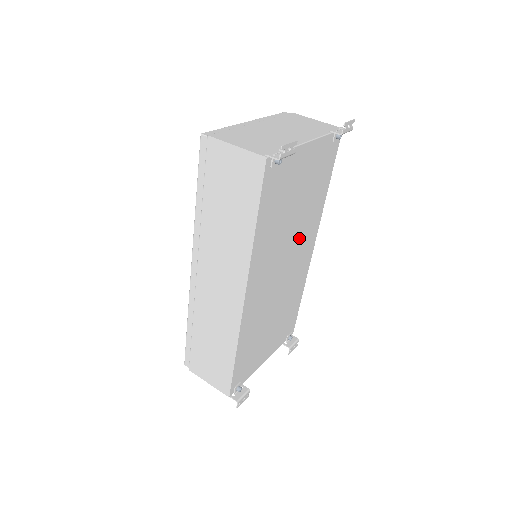
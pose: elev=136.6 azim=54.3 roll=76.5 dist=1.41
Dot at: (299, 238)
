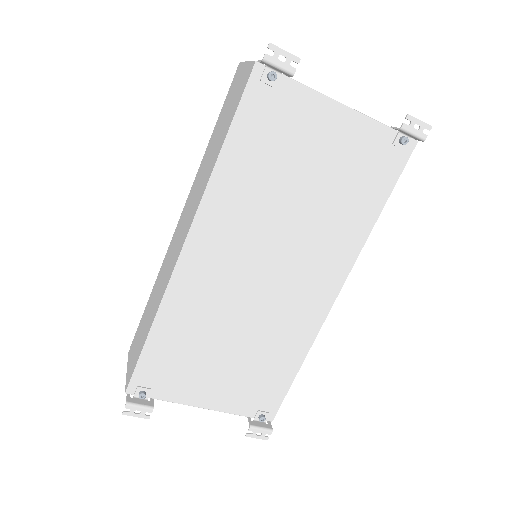
Dot at: (306, 249)
